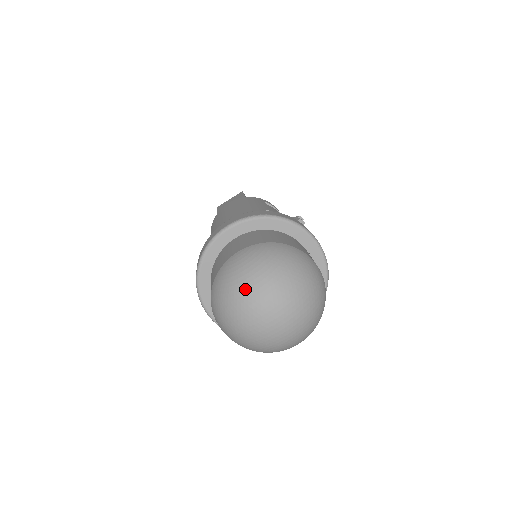
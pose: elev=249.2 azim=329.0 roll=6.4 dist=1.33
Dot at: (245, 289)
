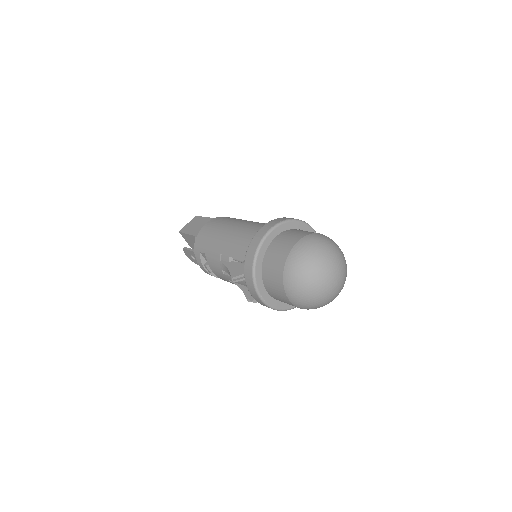
Dot at: (316, 264)
